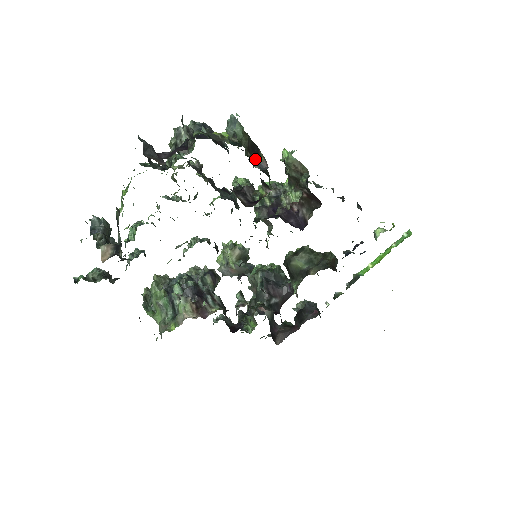
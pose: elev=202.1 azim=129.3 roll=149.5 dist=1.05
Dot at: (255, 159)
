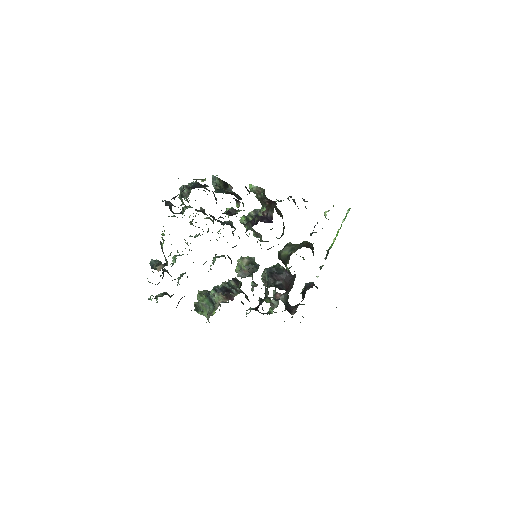
Dot at: (229, 191)
